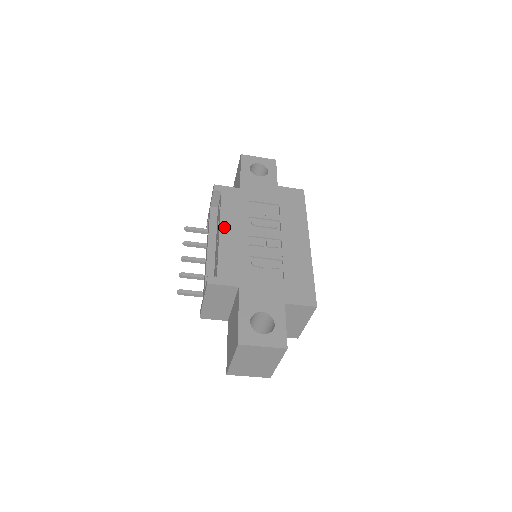
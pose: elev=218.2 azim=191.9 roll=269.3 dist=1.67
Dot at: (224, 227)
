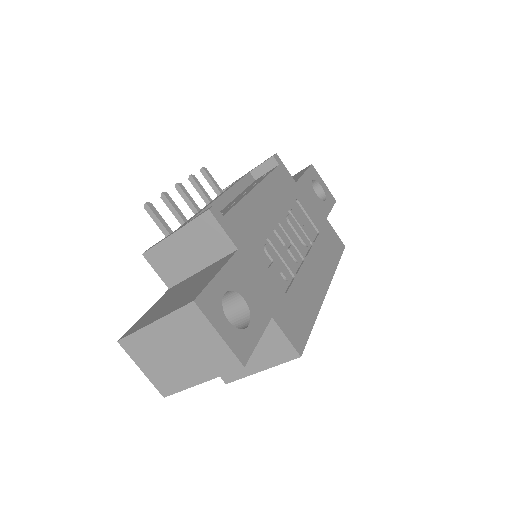
Dot at: (262, 189)
